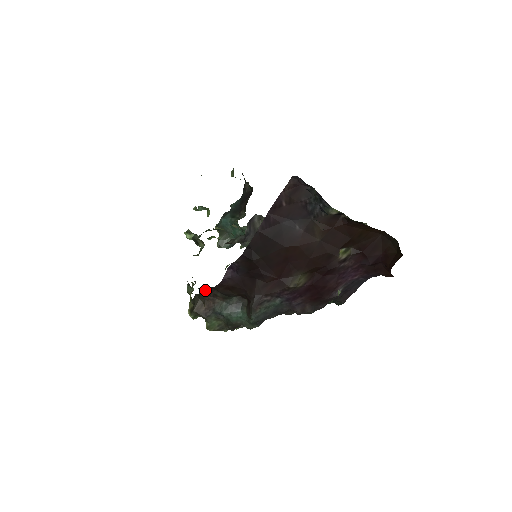
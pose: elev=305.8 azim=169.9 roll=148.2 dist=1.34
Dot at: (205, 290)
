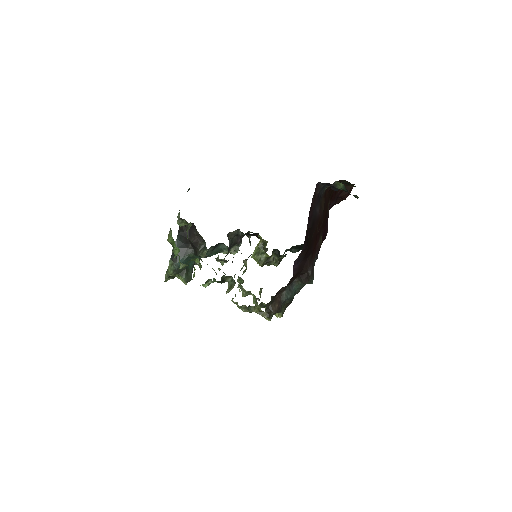
Dot at: (276, 294)
